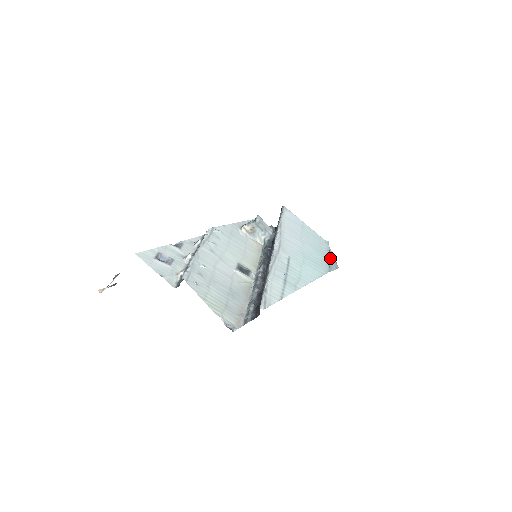
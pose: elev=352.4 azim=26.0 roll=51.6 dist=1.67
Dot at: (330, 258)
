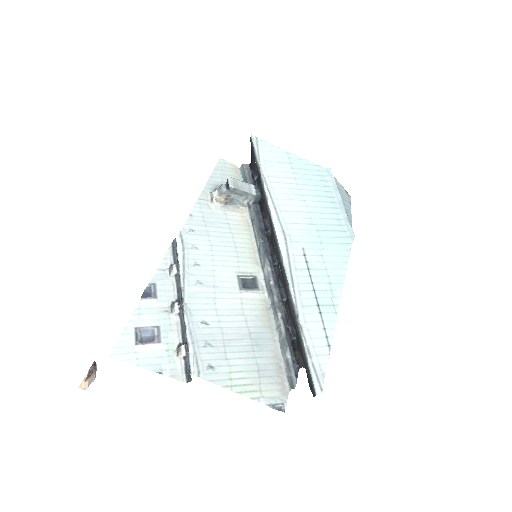
Dot at: occluded
